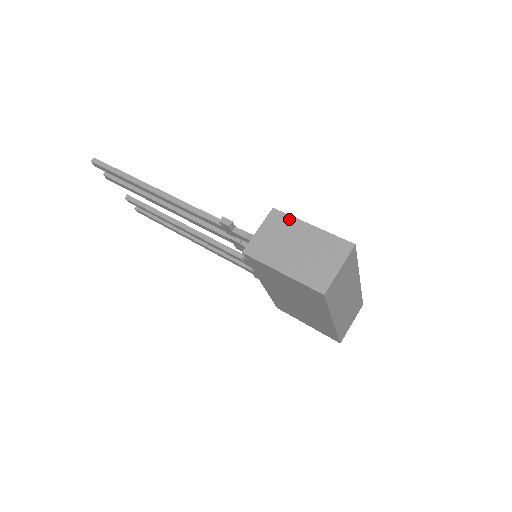
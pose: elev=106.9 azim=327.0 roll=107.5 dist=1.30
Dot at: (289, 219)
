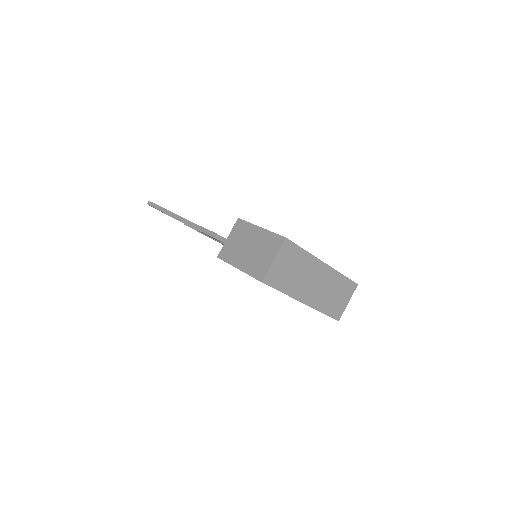
Dot at: (247, 225)
